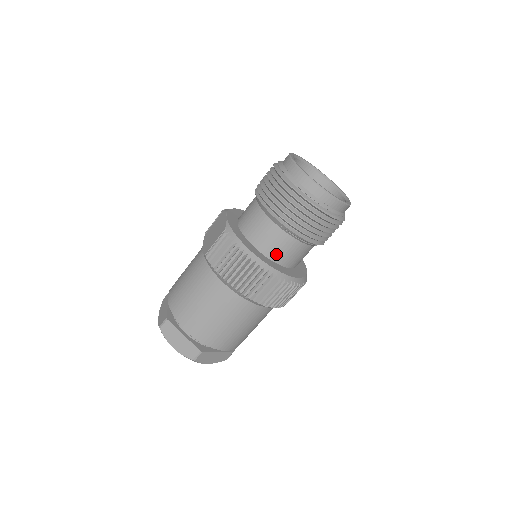
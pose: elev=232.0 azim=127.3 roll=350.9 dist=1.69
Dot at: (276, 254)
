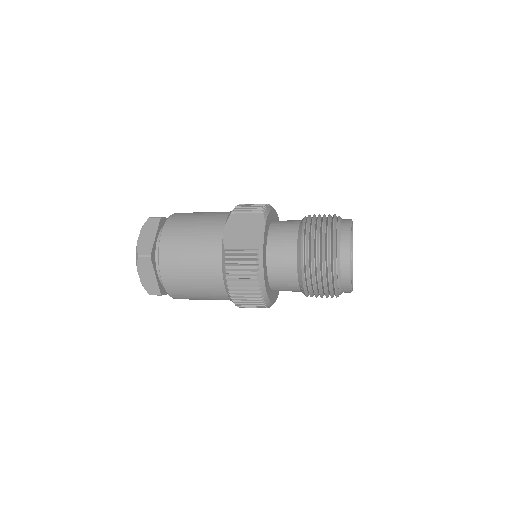
Dot at: (277, 287)
